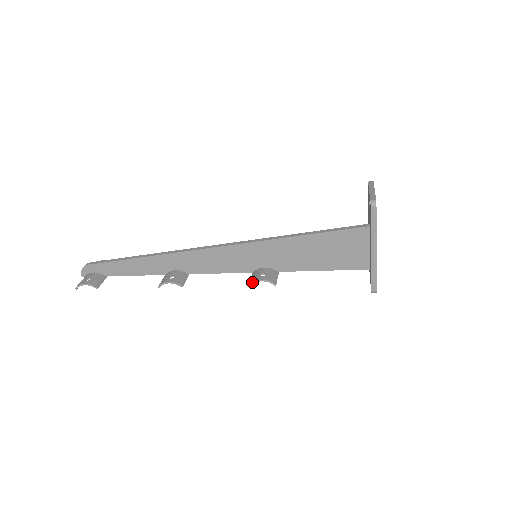
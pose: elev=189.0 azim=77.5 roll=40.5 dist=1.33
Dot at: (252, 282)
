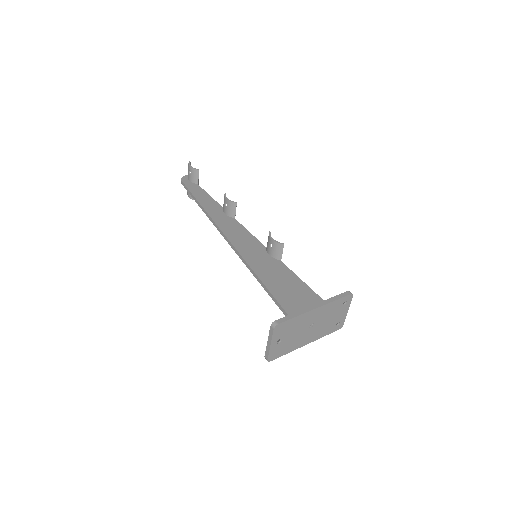
Dot at: occluded
